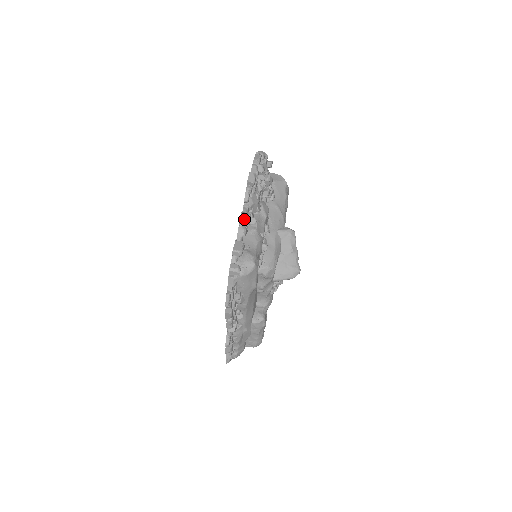
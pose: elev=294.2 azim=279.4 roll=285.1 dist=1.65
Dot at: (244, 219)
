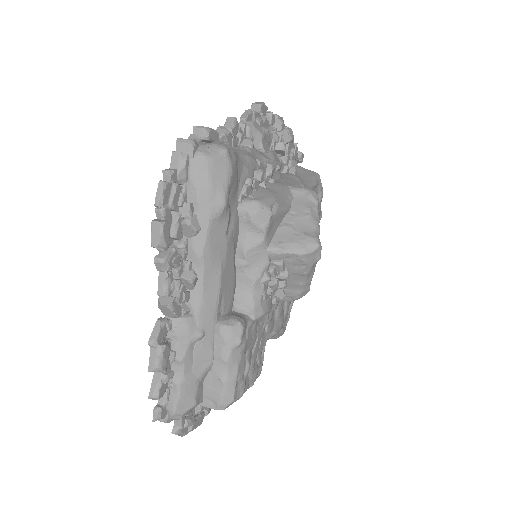
Dot at: (231, 122)
